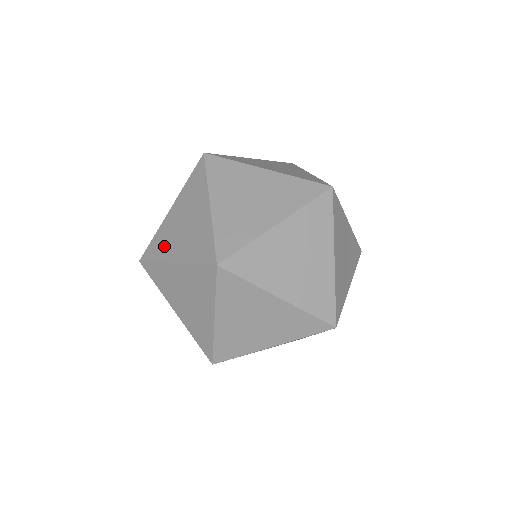
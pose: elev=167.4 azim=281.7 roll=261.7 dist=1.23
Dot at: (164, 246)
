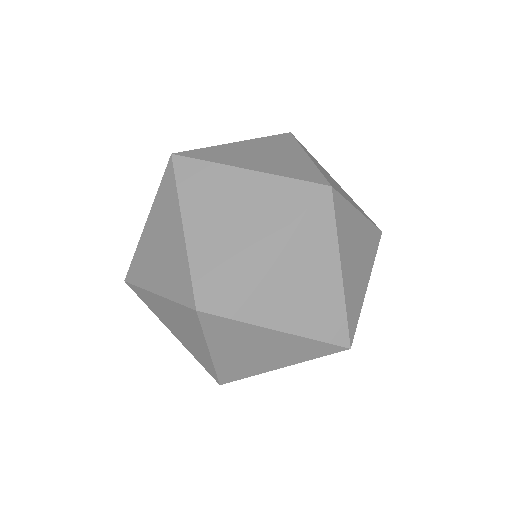
Dot at: (225, 255)
